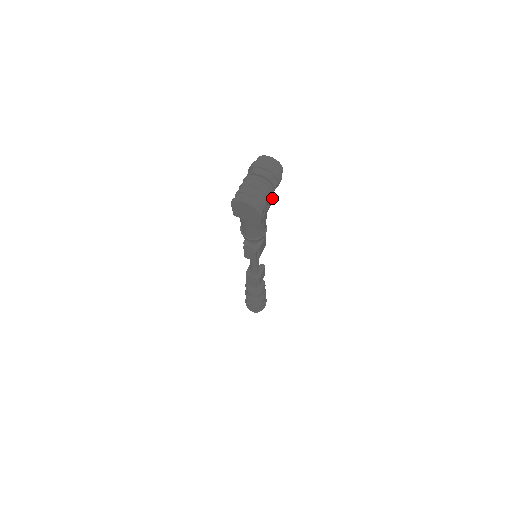
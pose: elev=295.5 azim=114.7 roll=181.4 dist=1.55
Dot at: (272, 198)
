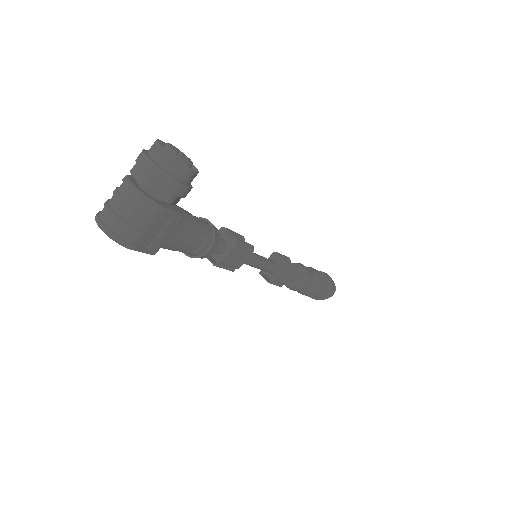
Dot at: (170, 216)
